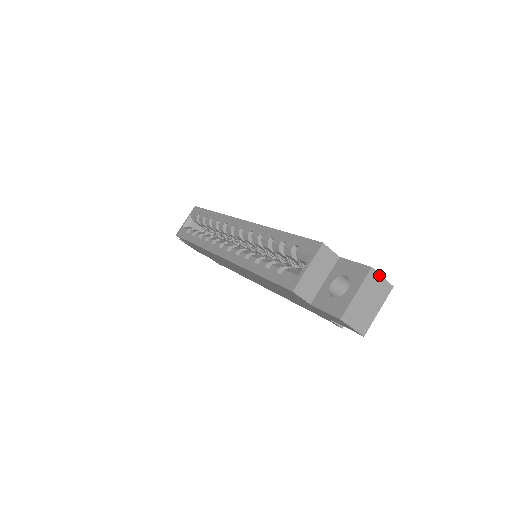
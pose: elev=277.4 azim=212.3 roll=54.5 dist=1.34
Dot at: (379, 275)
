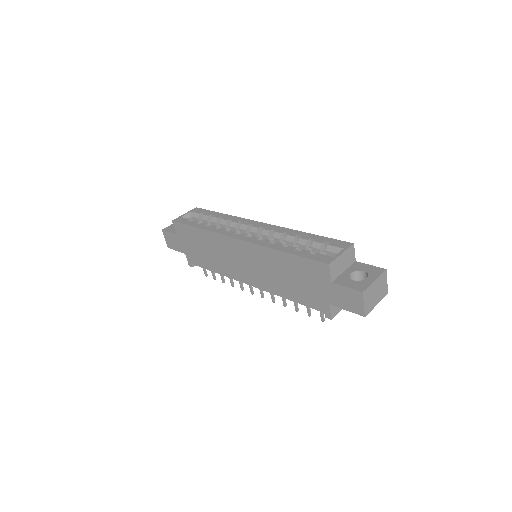
Dot at: (386, 278)
